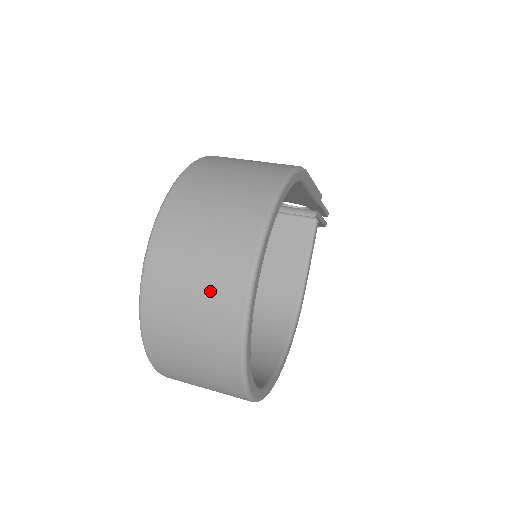
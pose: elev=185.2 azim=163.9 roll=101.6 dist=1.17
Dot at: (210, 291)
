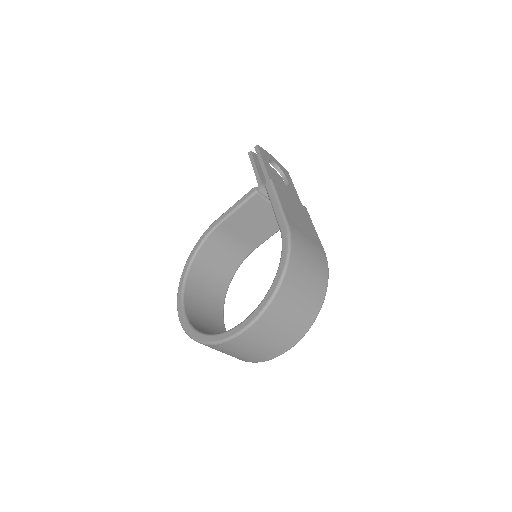
Dot at: (264, 351)
